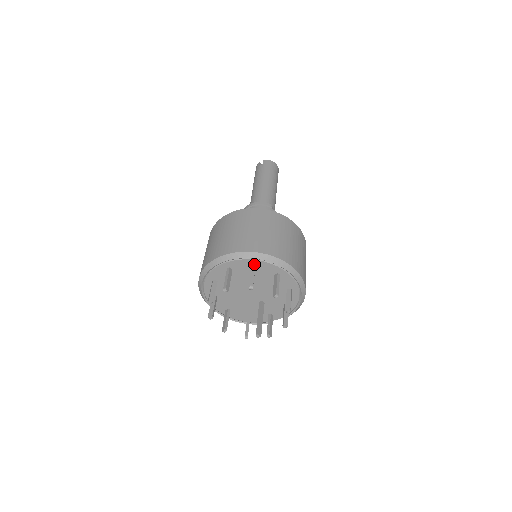
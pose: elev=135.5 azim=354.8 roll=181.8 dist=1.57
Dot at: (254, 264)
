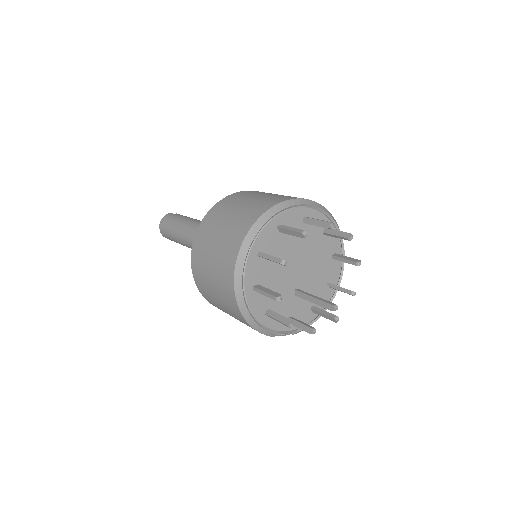
Dot at: (327, 228)
